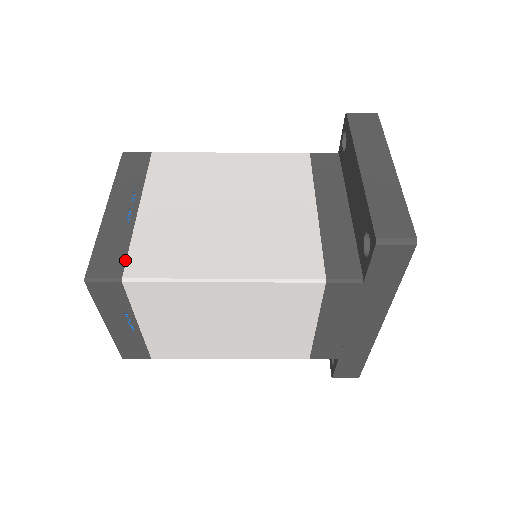
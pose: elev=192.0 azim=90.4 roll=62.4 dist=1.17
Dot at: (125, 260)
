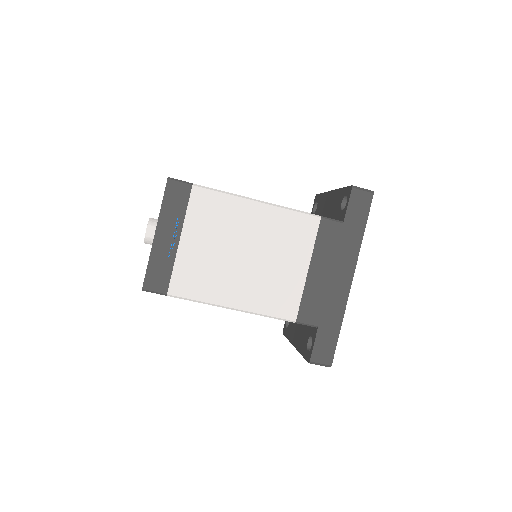
Dot at: occluded
